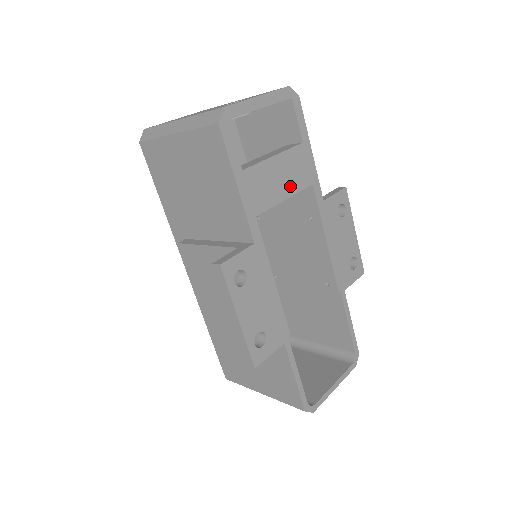
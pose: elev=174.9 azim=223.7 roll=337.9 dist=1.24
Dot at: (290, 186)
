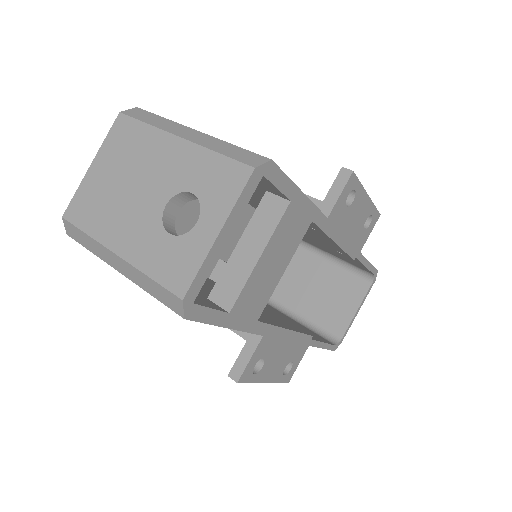
Dot at: (286, 256)
